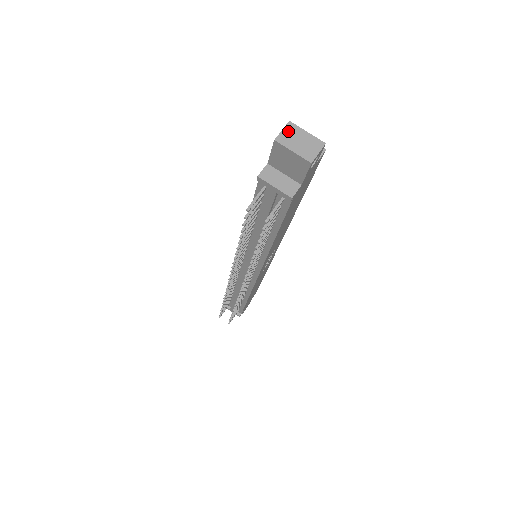
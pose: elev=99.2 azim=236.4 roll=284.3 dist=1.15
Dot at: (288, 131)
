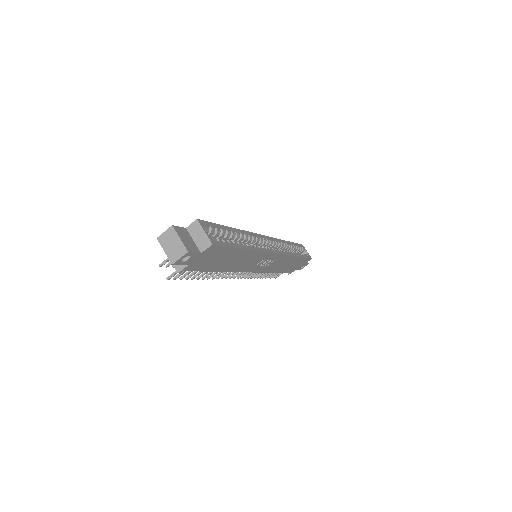
Dot at: (168, 234)
